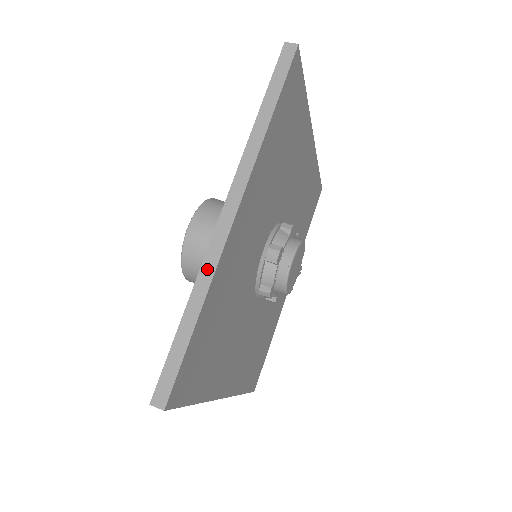
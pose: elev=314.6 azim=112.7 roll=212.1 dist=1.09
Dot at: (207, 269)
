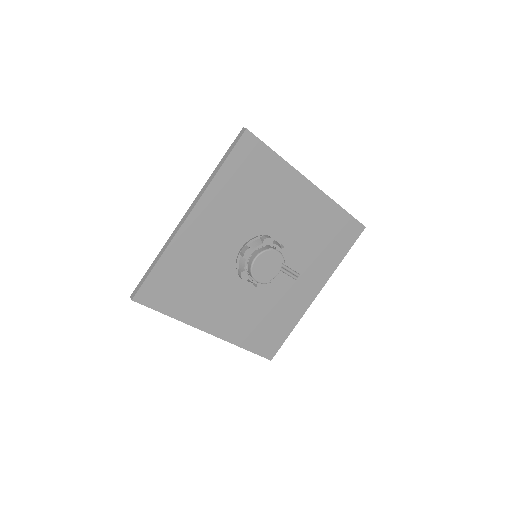
Dot at: (169, 241)
